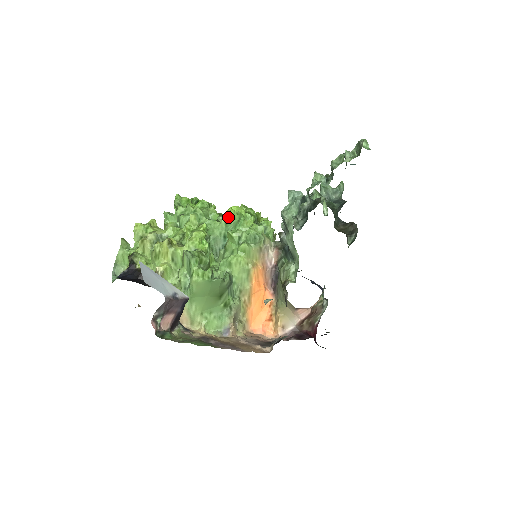
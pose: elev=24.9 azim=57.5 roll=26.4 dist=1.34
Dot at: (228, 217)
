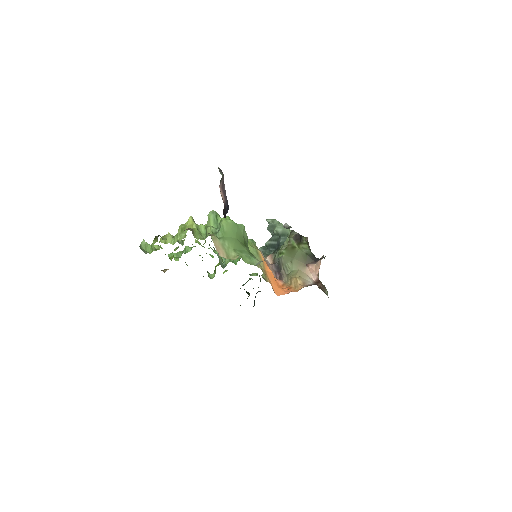
Dot at: occluded
